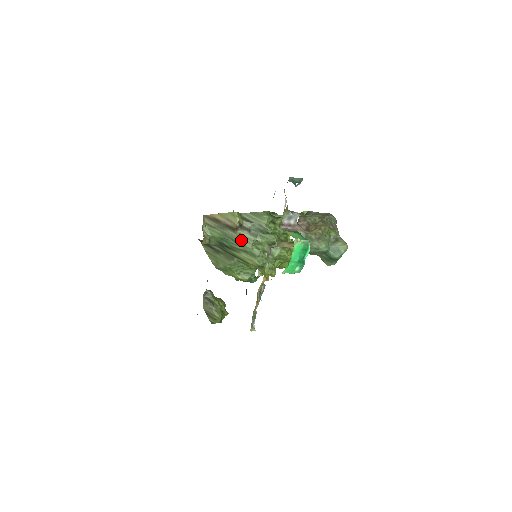
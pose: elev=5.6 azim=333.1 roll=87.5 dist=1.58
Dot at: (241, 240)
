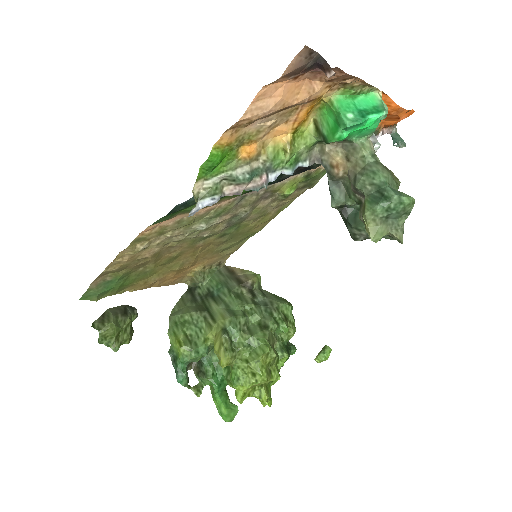
Dot at: (237, 295)
